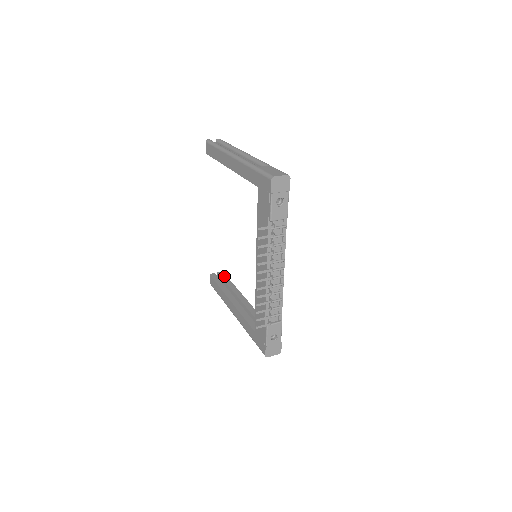
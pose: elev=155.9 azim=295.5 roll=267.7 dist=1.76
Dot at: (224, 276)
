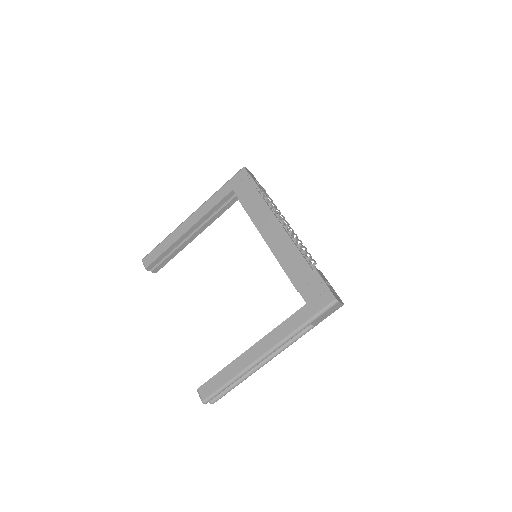
Dot at: occluded
